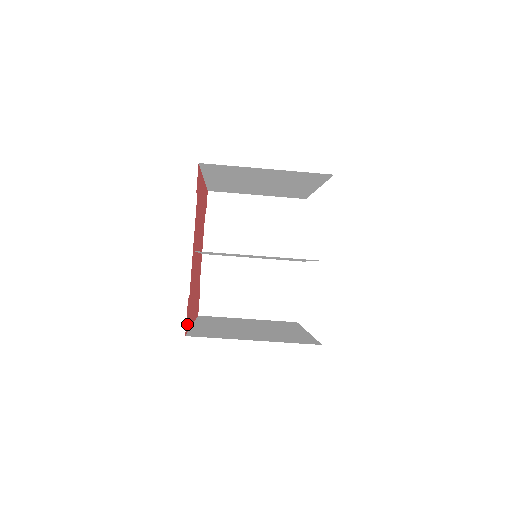
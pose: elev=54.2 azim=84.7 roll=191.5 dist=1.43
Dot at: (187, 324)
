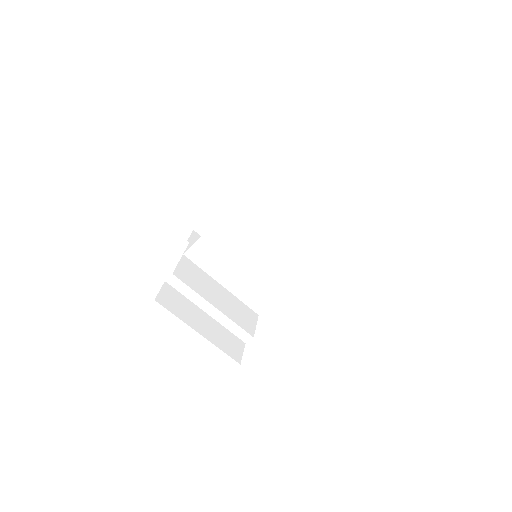
Dot at: occluded
